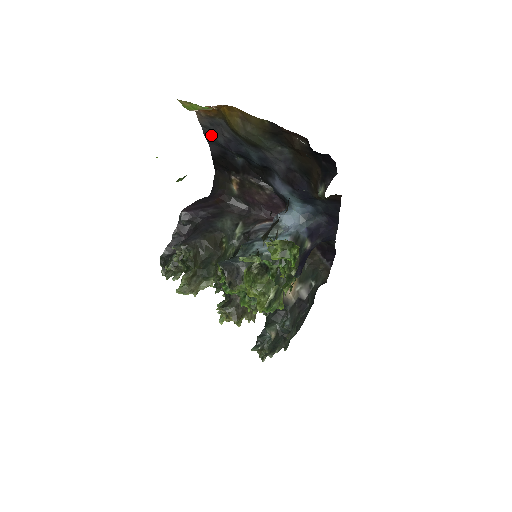
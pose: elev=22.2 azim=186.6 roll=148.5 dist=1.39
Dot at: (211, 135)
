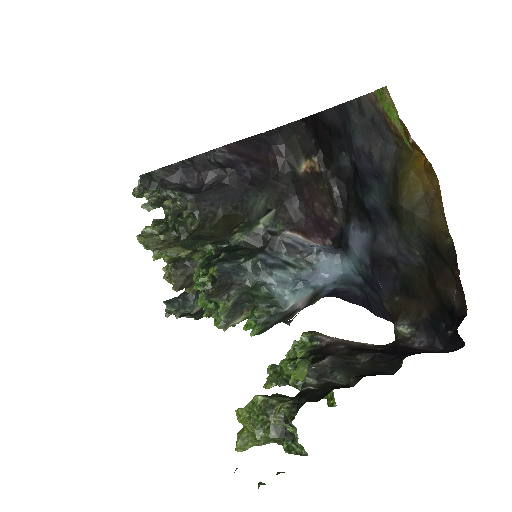
Dot at: (354, 118)
